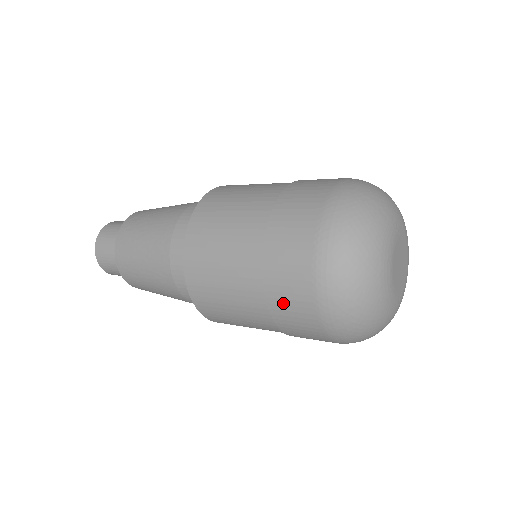
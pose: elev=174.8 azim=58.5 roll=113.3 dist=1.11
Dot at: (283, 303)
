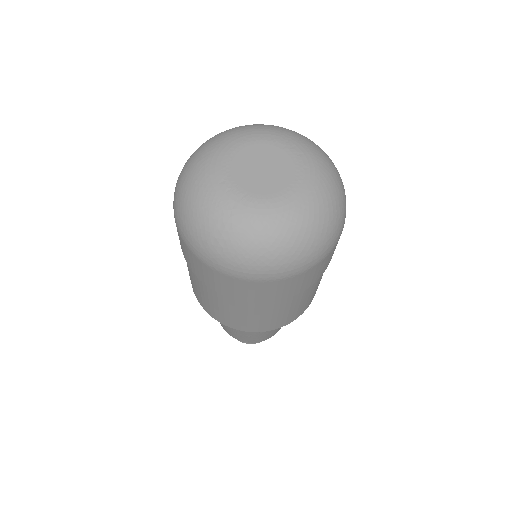
Dot at: occluded
